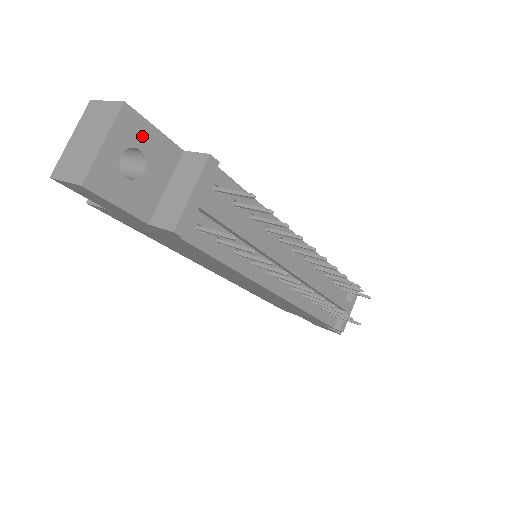
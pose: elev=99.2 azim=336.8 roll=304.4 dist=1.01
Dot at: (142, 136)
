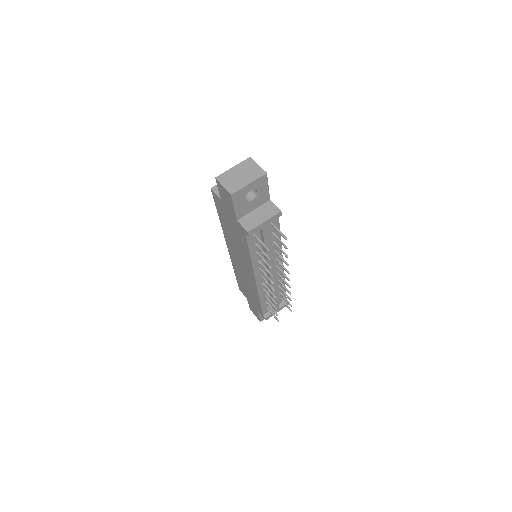
Dot at: (262, 187)
